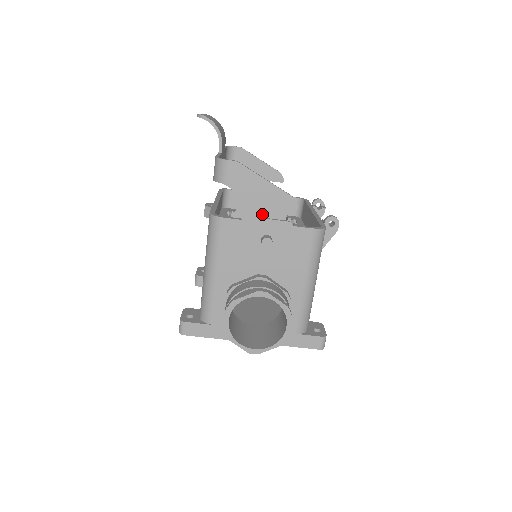
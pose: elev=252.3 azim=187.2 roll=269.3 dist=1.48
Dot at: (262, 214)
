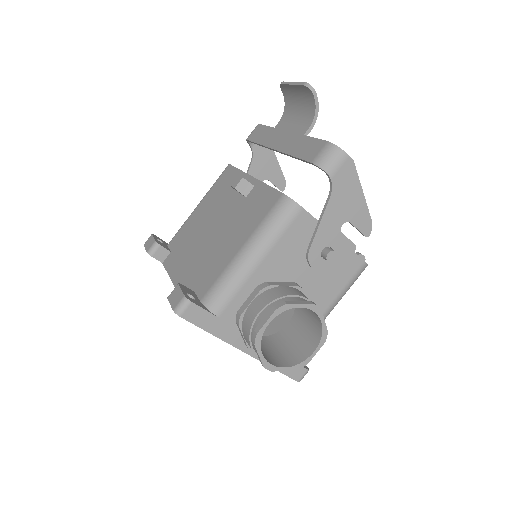
Dot at: (340, 225)
